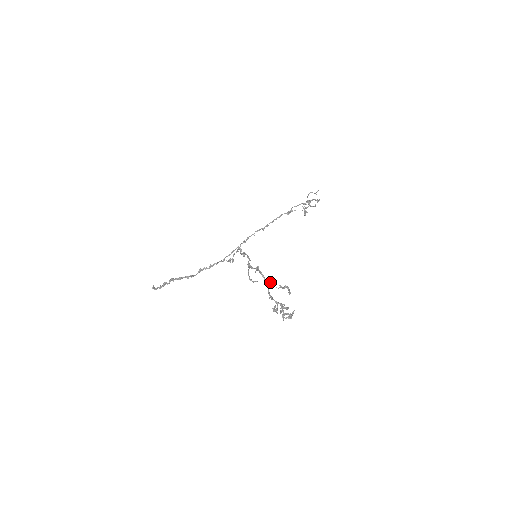
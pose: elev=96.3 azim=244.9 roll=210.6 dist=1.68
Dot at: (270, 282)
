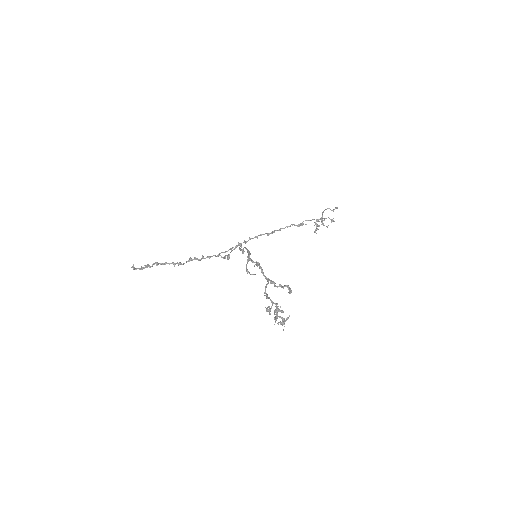
Dot at: (269, 279)
